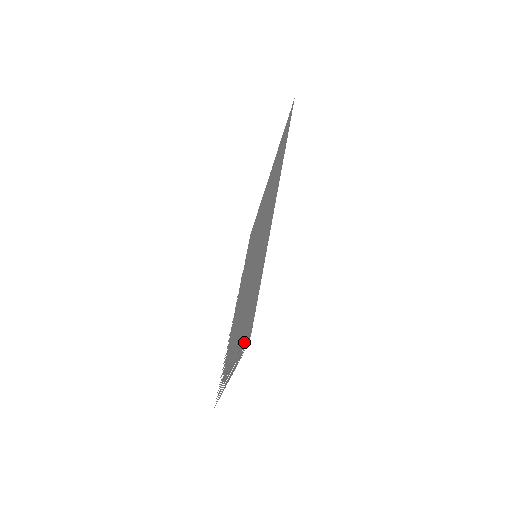
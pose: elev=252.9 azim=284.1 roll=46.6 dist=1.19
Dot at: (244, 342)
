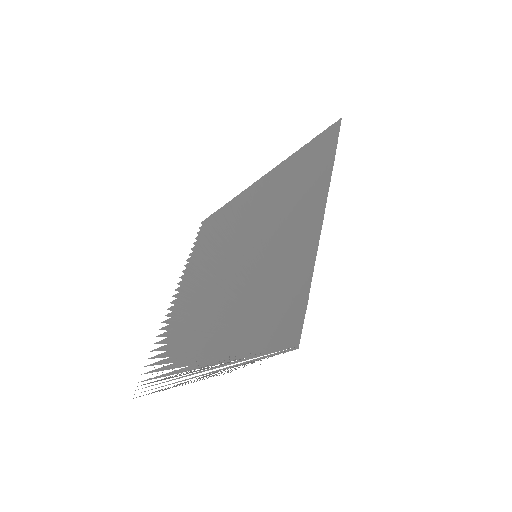
Dot at: (266, 348)
